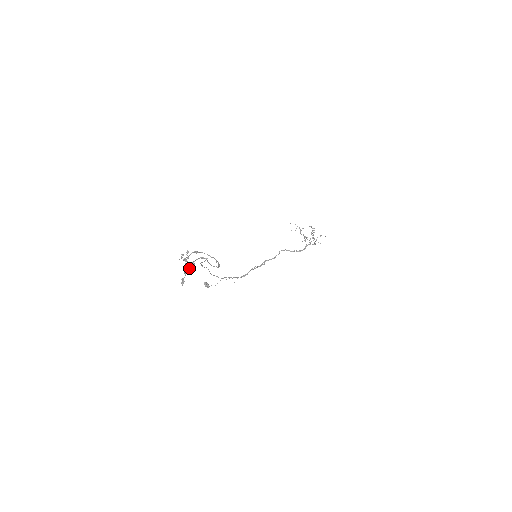
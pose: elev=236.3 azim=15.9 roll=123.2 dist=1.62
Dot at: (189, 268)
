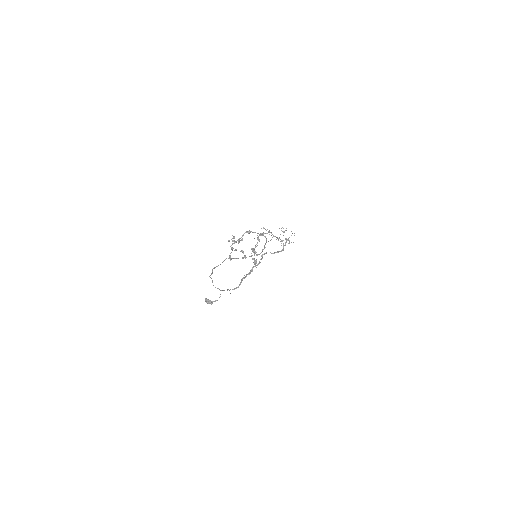
Dot at: occluded
